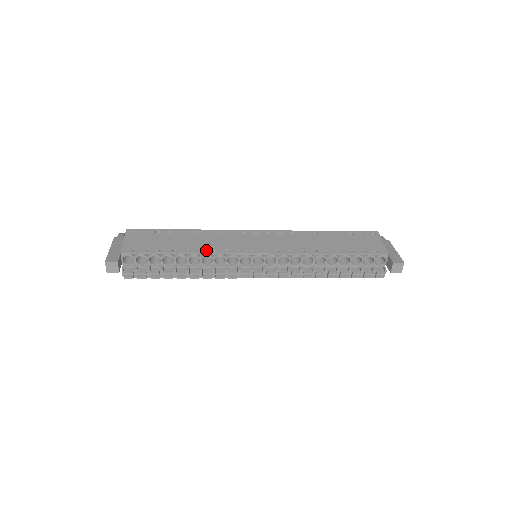
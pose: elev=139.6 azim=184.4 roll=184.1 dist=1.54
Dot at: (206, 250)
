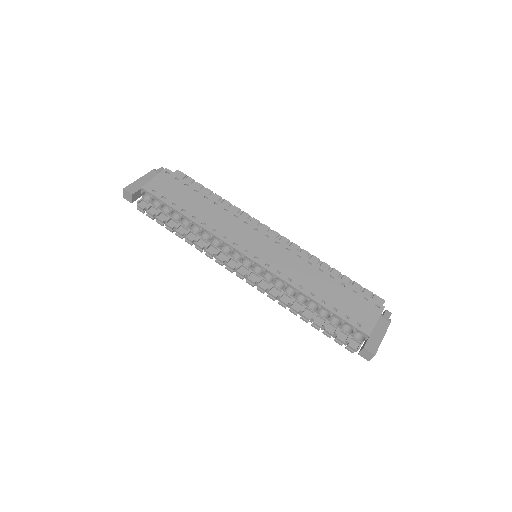
Dot at: (208, 226)
